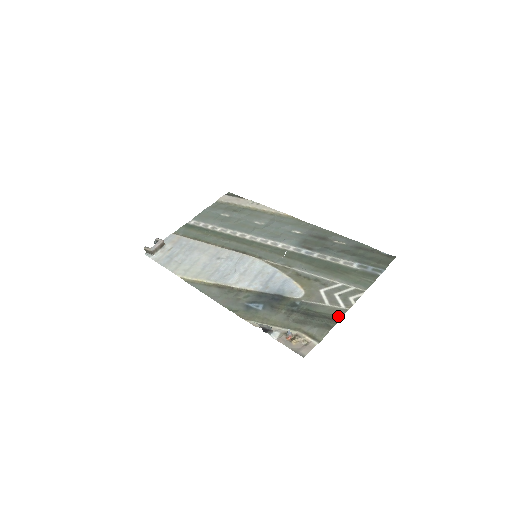
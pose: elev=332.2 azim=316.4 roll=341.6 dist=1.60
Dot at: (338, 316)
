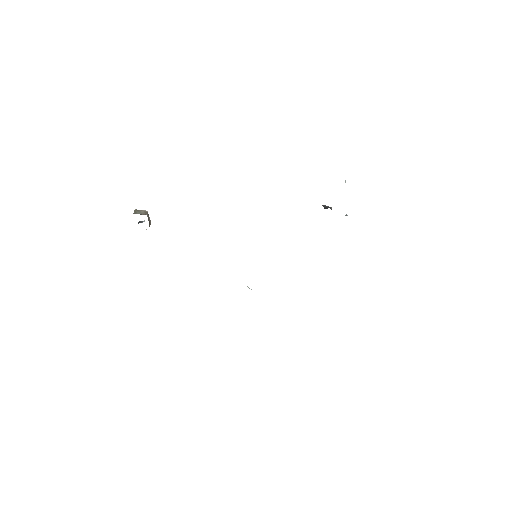
Dot at: occluded
